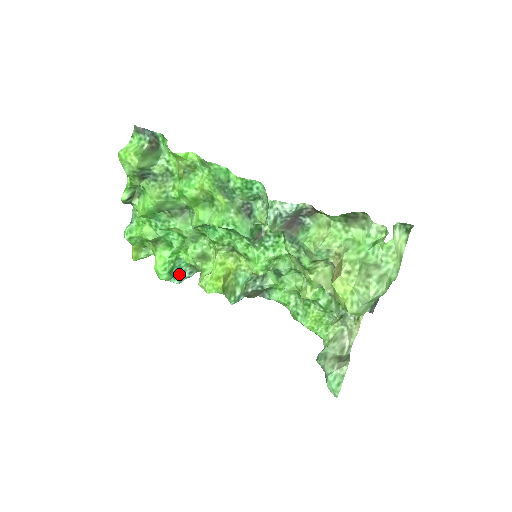
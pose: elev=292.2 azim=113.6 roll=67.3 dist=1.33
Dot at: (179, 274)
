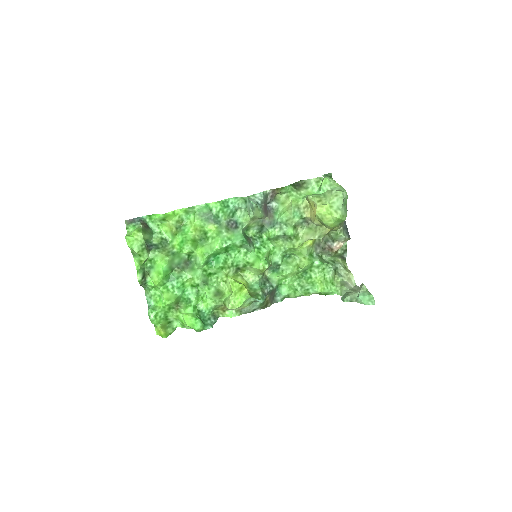
Dot at: (207, 322)
